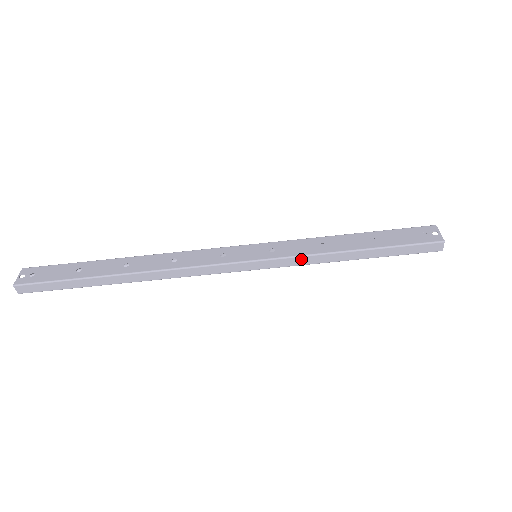
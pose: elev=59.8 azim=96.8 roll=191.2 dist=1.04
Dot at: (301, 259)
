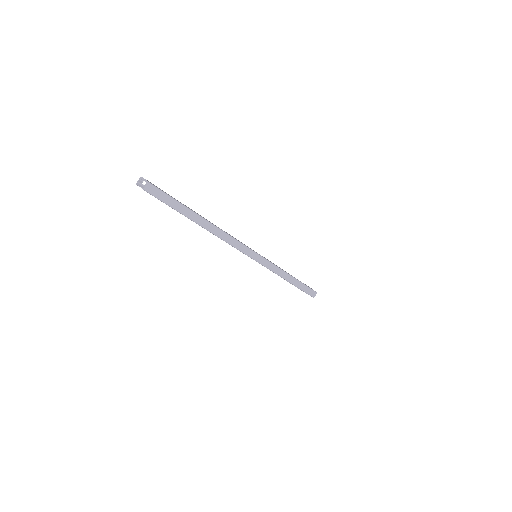
Dot at: (276, 268)
